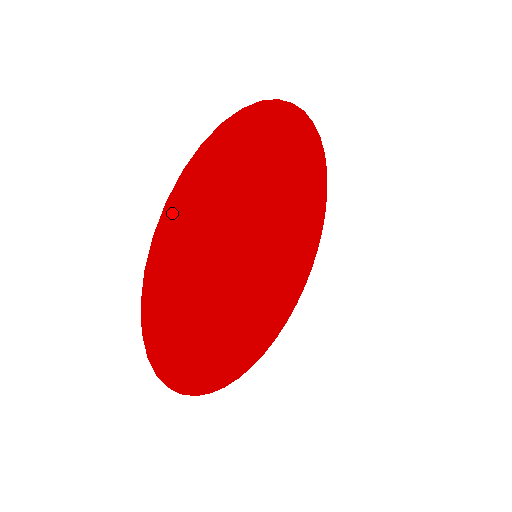
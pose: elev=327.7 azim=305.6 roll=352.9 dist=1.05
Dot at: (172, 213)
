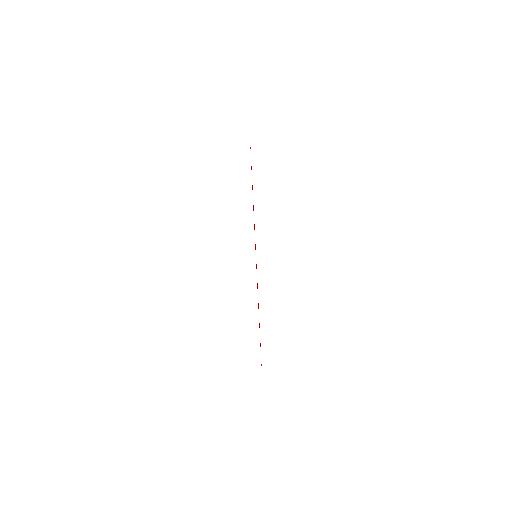
Dot at: occluded
